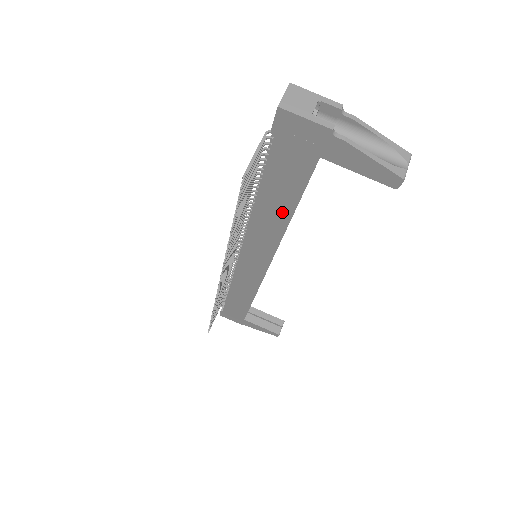
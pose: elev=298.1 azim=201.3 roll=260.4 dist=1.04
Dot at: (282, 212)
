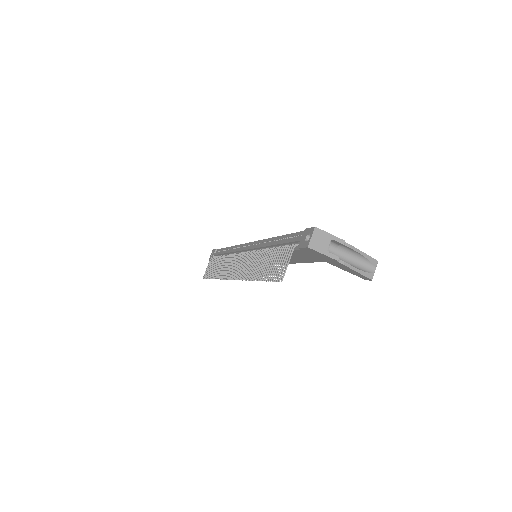
Dot at: occluded
